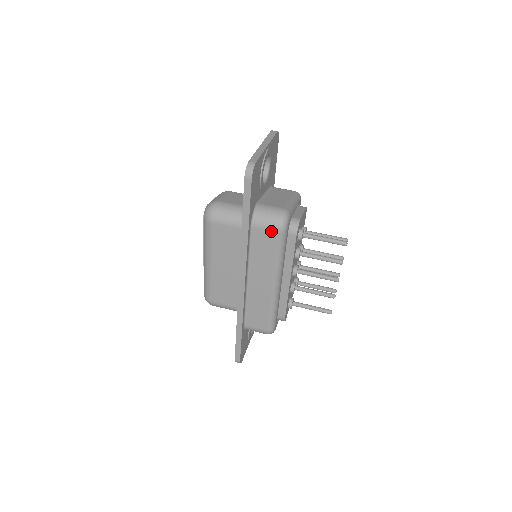
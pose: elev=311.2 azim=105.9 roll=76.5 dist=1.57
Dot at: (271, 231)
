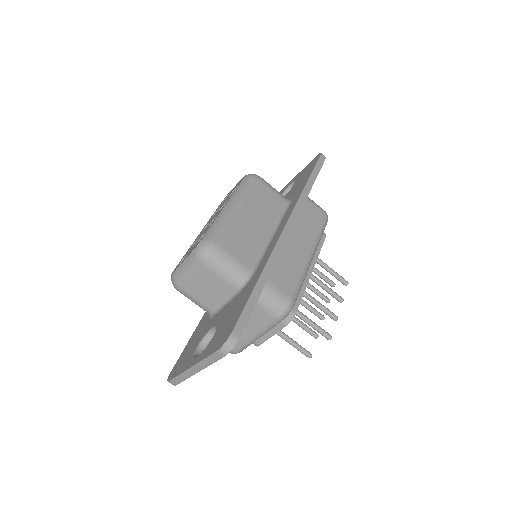
Dot at: occluded
